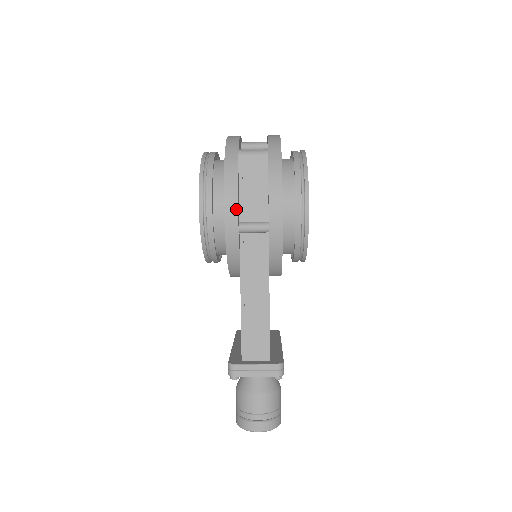
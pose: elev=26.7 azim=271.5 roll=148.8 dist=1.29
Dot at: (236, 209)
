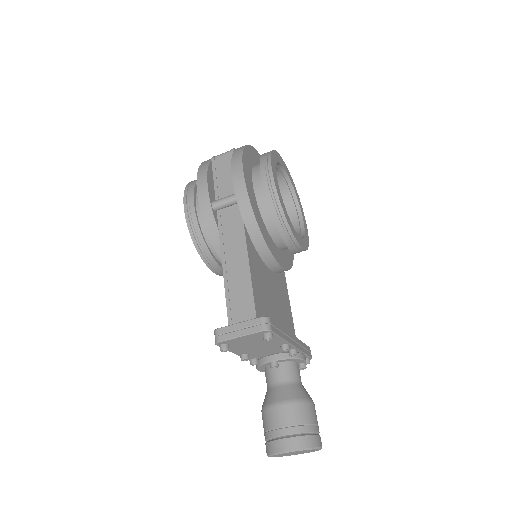
Dot at: (206, 189)
